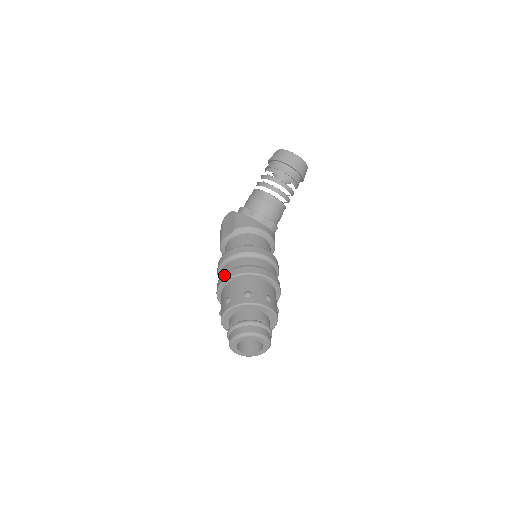
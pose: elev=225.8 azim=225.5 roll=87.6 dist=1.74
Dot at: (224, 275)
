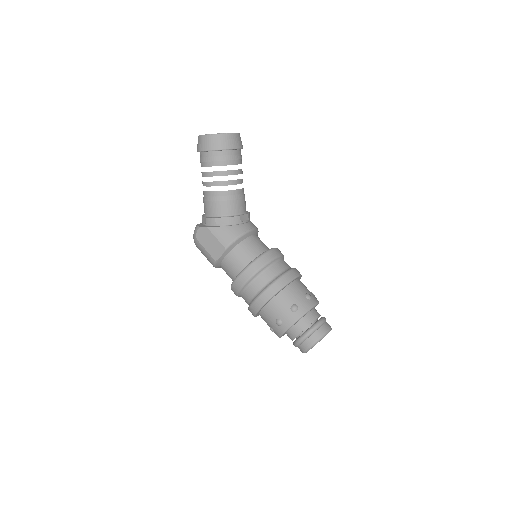
Dot at: (257, 302)
